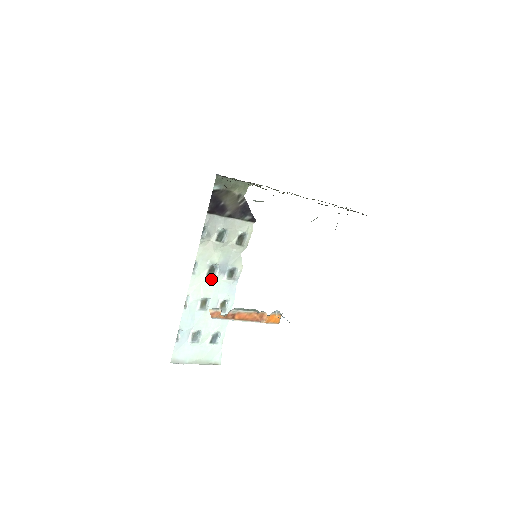
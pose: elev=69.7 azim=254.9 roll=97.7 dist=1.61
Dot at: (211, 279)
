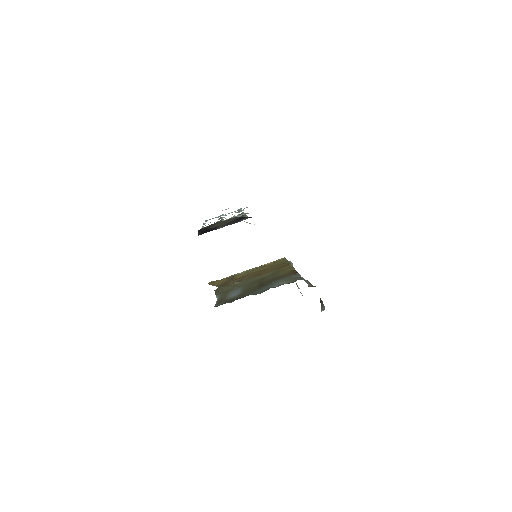
Dot at: occluded
